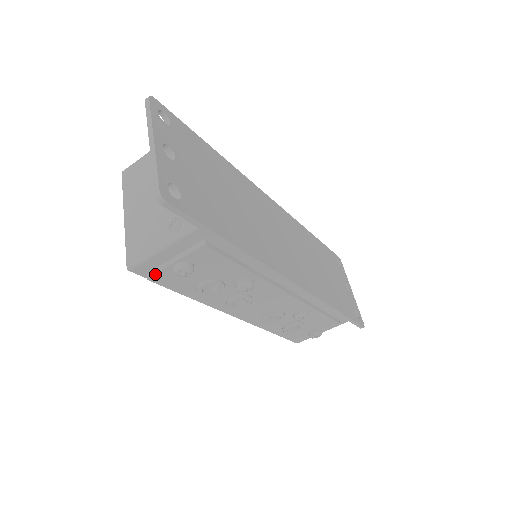
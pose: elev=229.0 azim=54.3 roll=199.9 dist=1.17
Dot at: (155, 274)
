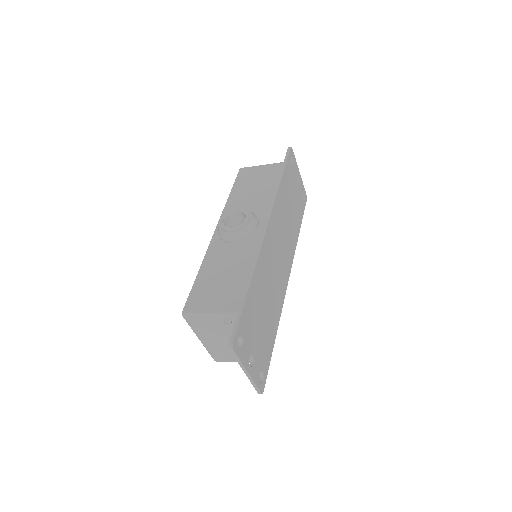
Dot at: occluded
